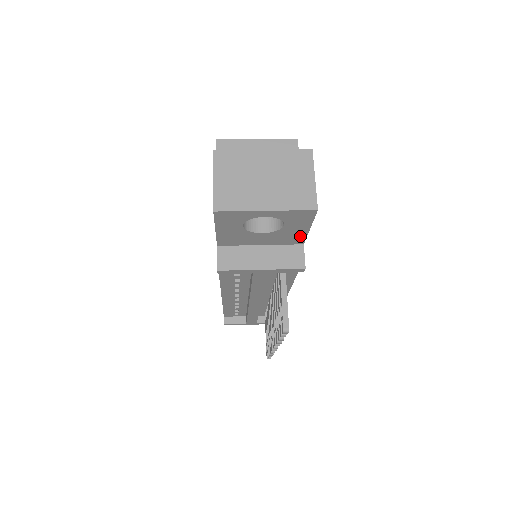
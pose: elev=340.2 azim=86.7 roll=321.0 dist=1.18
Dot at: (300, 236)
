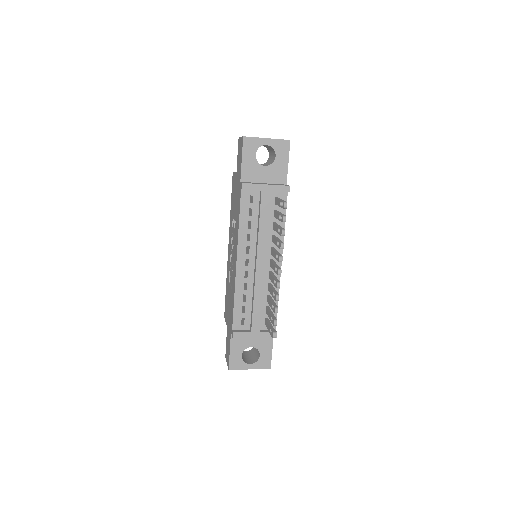
Dot at: (284, 173)
